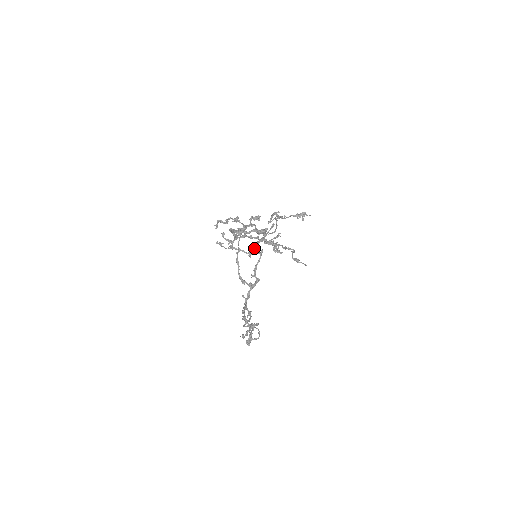
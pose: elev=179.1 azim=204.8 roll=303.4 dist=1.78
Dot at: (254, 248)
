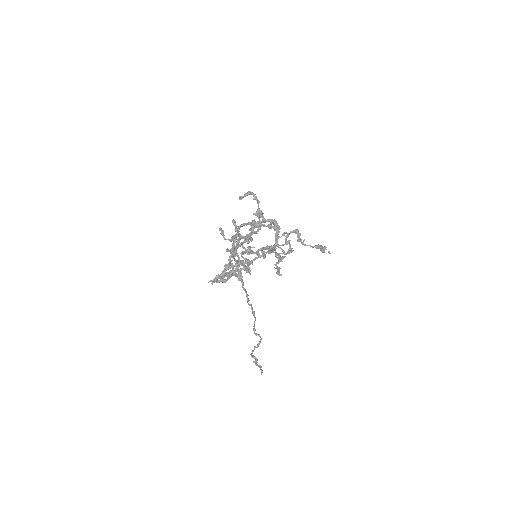
Dot at: (257, 250)
